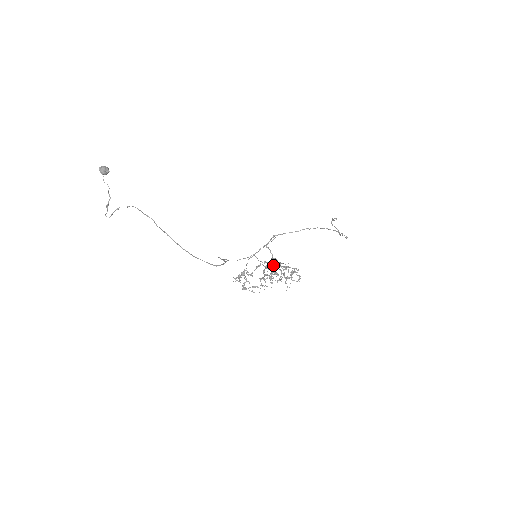
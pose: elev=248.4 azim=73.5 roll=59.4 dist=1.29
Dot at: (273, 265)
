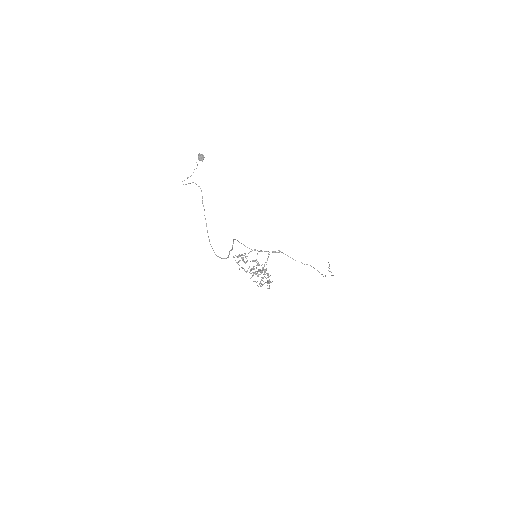
Dot at: occluded
